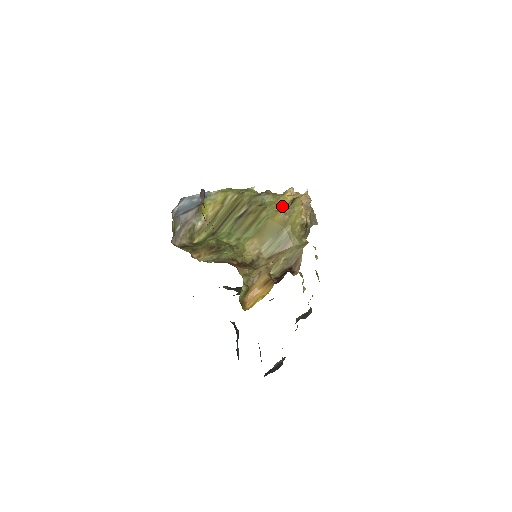
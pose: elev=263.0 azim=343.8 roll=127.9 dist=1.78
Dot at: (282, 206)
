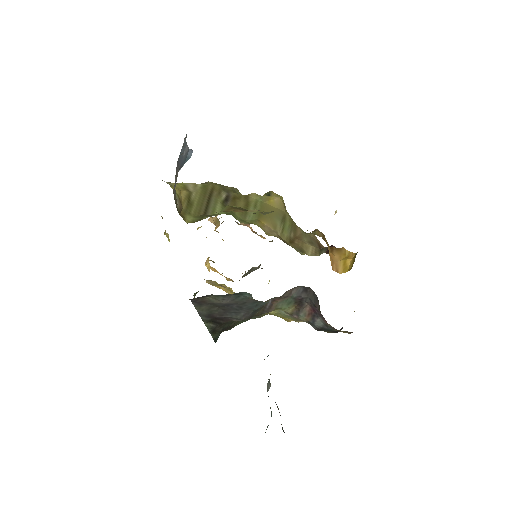
Dot at: occluded
